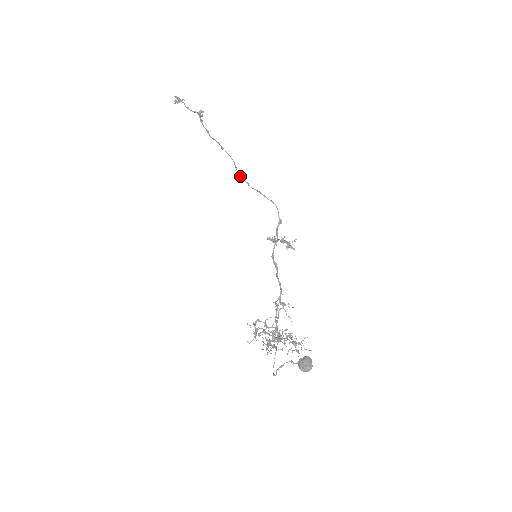
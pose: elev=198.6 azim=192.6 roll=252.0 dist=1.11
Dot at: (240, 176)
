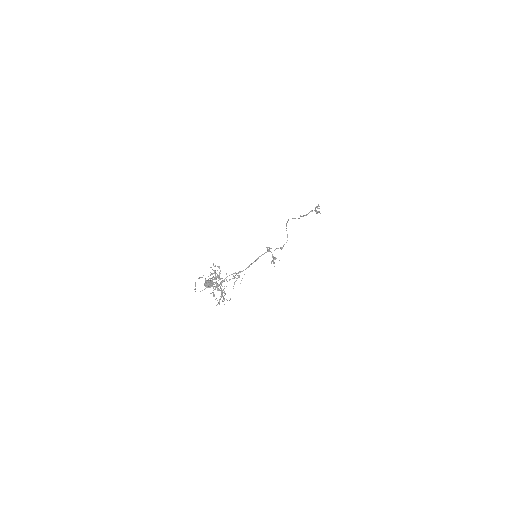
Dot at: (288, 220)
